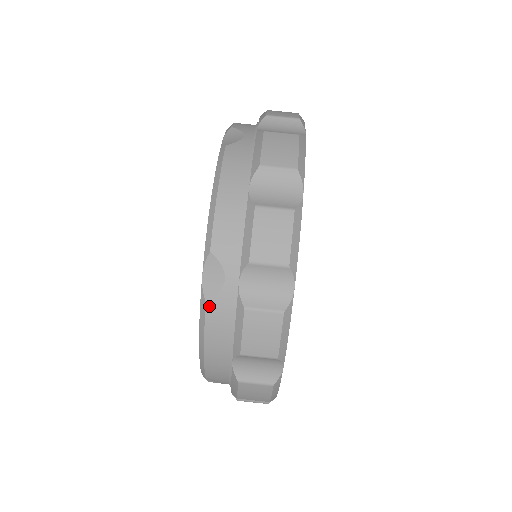
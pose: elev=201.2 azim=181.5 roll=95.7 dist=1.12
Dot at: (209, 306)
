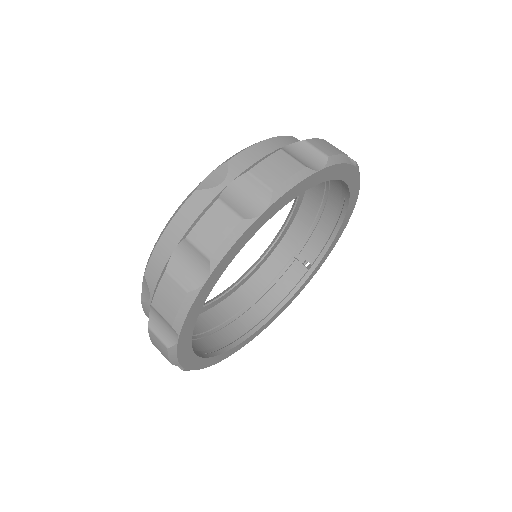
Dot at: (143, 304)
